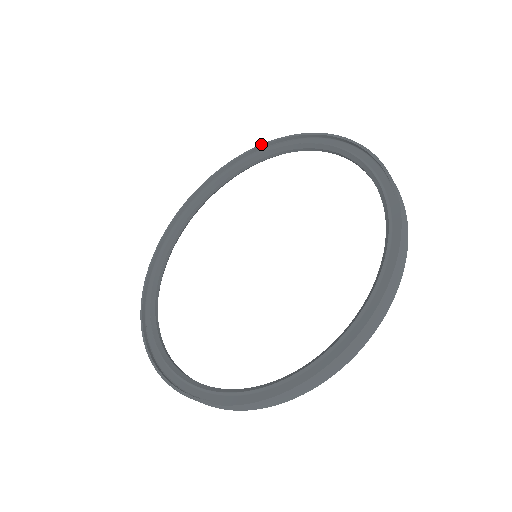
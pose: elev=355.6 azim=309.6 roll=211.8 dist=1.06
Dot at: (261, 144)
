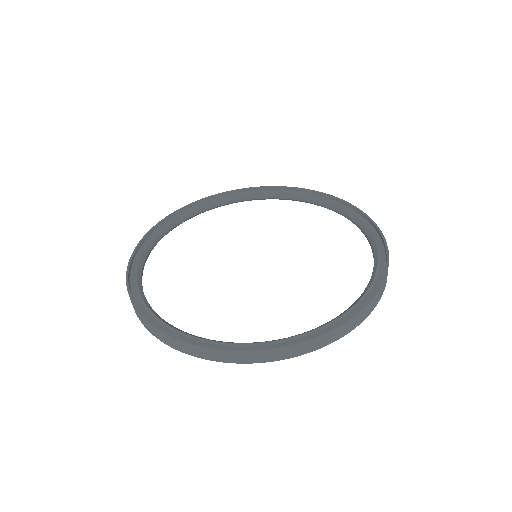
Dot at: (237, 189)
